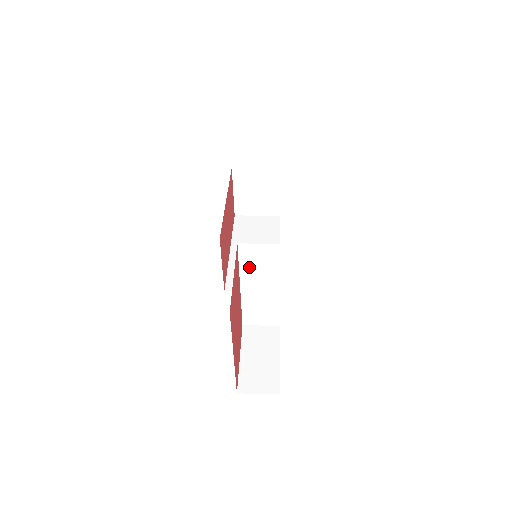
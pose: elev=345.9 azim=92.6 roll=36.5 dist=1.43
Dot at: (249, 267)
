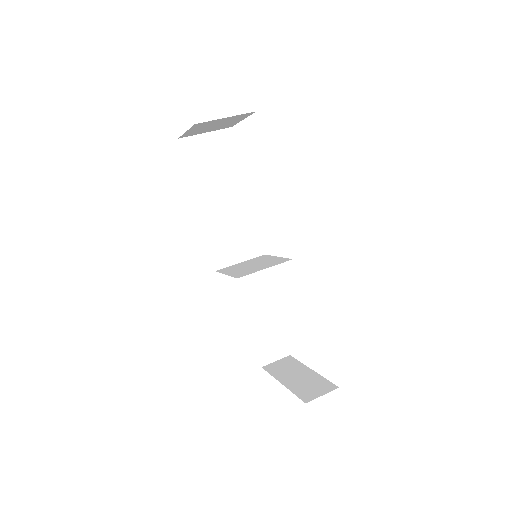
Dot at: occluded
